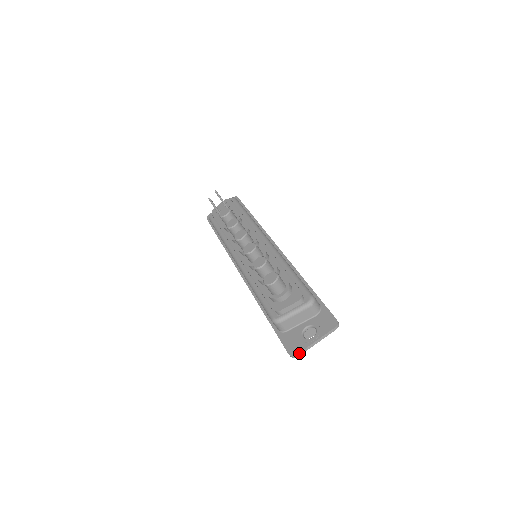
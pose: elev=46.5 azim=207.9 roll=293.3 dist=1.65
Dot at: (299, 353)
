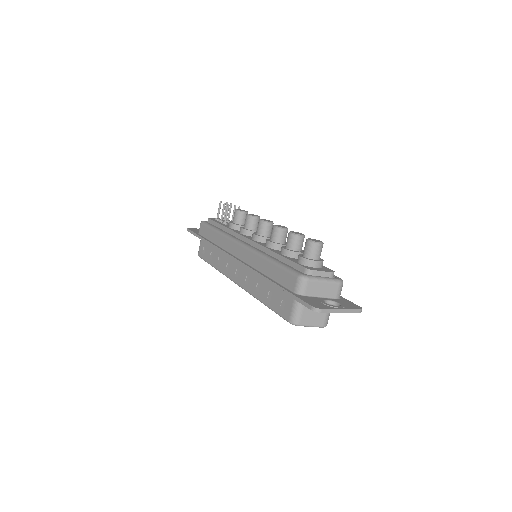
Dot at: (324, 309)
